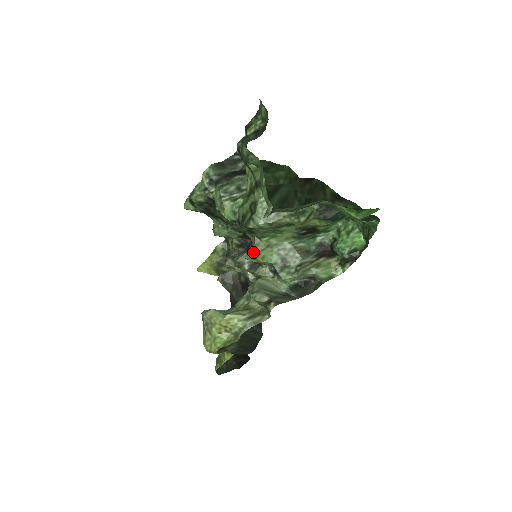
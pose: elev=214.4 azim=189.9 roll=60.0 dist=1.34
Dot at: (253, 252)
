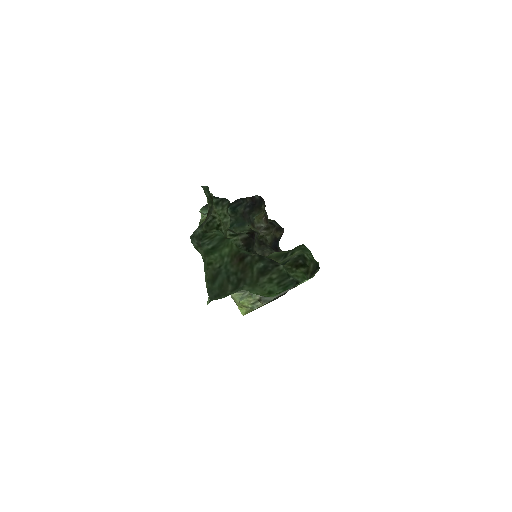
Dot at: occluded
